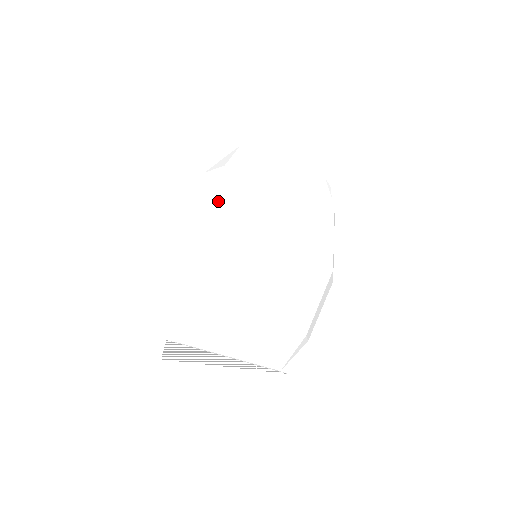
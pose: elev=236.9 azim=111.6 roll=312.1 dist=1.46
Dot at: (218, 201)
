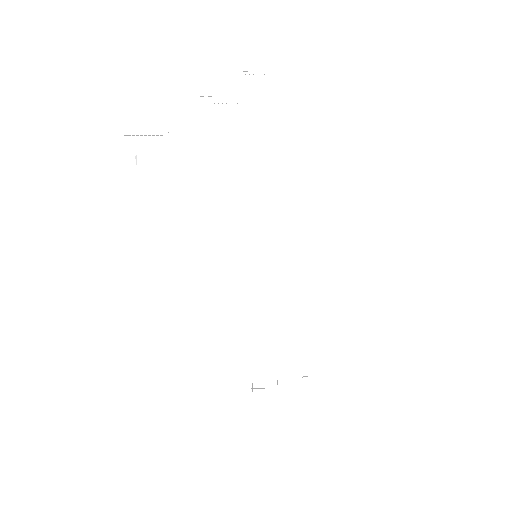
Dot at: (161, 258)
